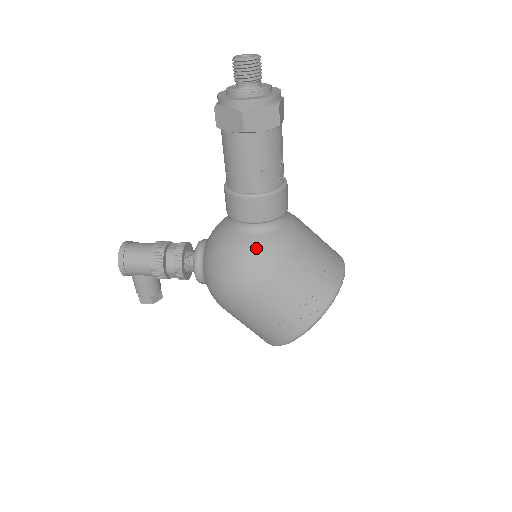
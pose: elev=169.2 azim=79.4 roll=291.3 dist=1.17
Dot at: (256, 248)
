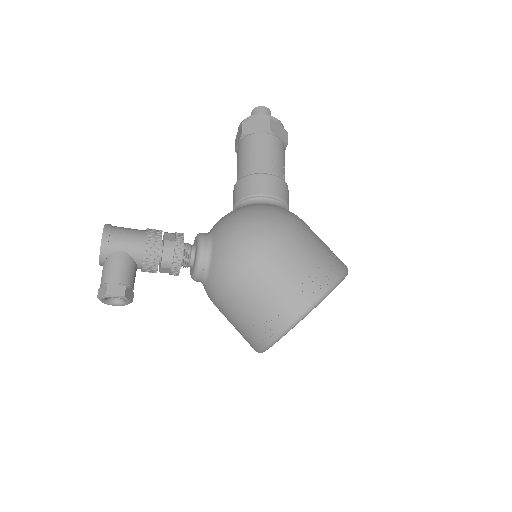
Dot at: (278, 207)
